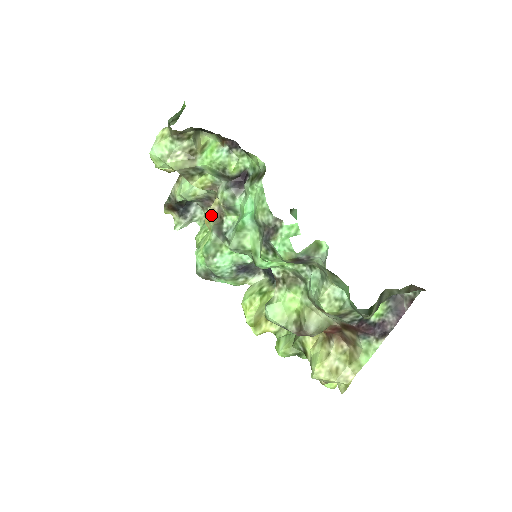
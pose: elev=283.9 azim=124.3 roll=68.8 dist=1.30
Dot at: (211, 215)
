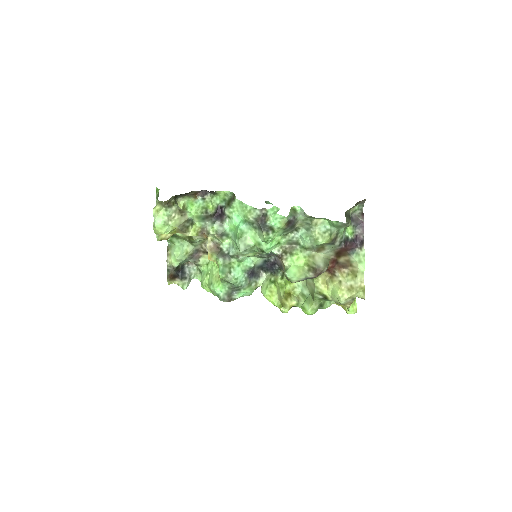
Dot at: (211, 251)
